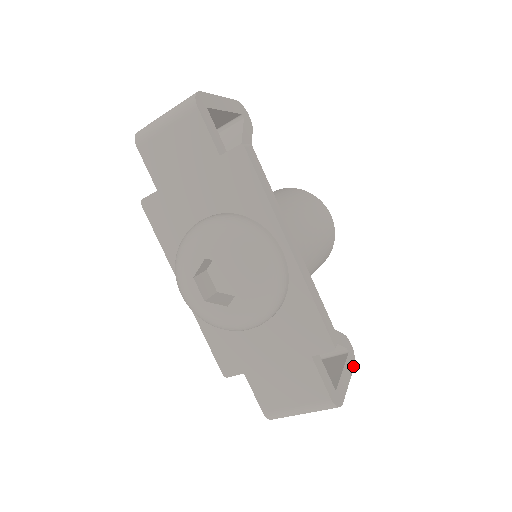
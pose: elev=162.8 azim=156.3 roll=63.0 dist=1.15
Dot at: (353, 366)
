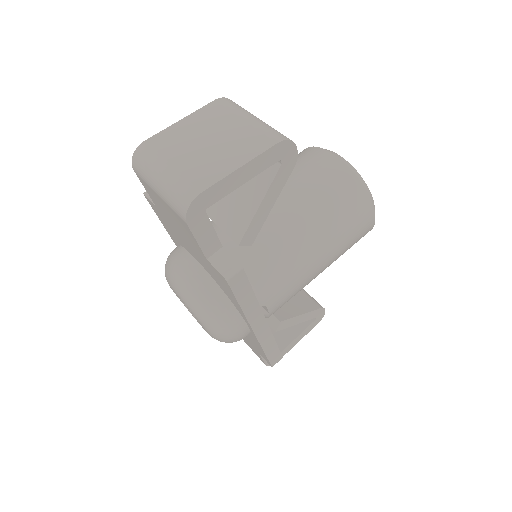
Dot at: occluded
